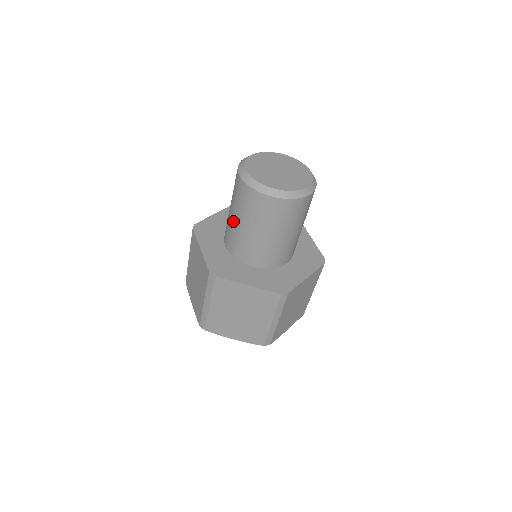
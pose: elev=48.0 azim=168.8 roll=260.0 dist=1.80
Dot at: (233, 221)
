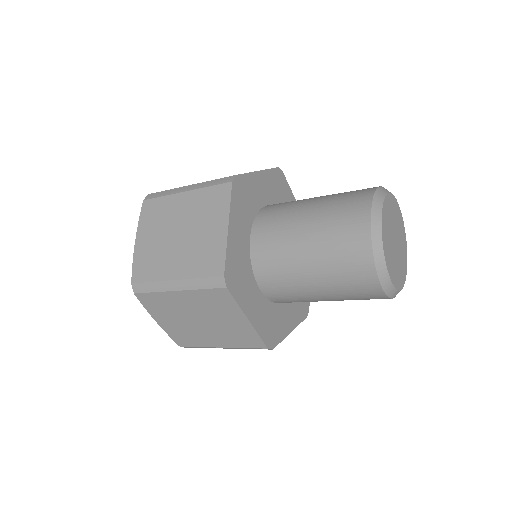
Dot at: (299, 240)
